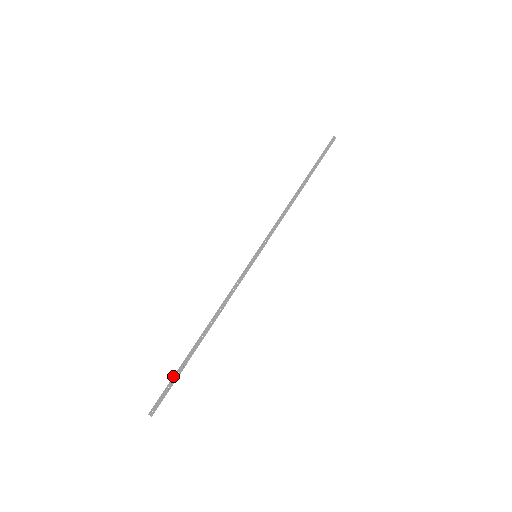
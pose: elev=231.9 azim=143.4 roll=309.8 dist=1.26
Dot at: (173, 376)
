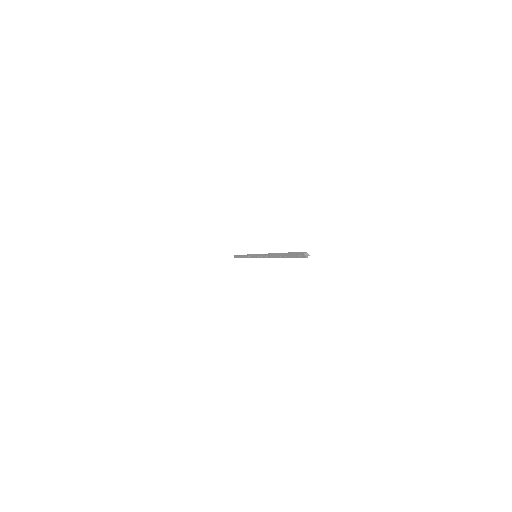
Dot at: (287, 254)
